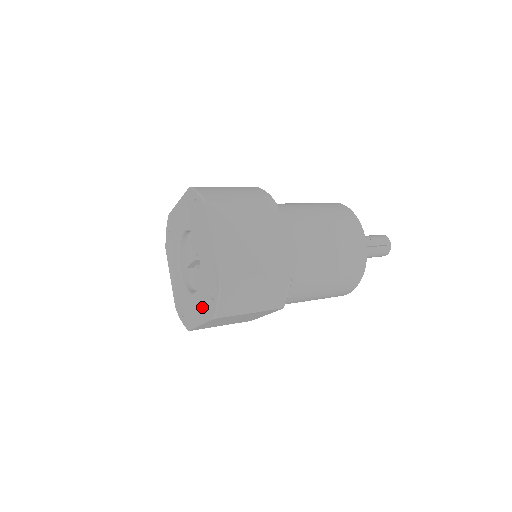
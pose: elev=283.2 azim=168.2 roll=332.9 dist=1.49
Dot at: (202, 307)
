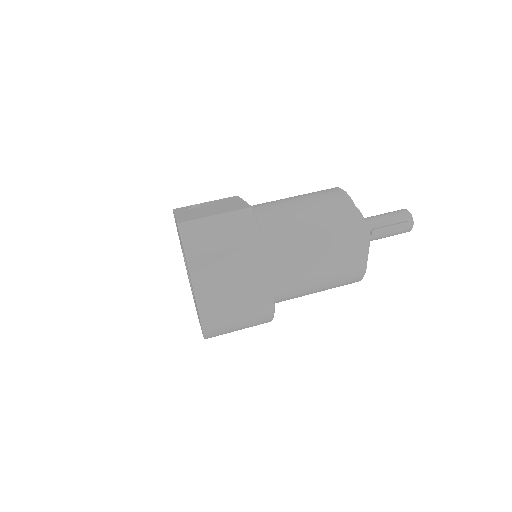
Dot at: occluded
